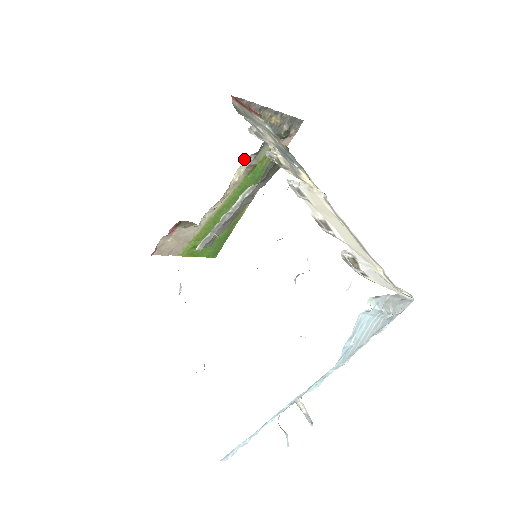
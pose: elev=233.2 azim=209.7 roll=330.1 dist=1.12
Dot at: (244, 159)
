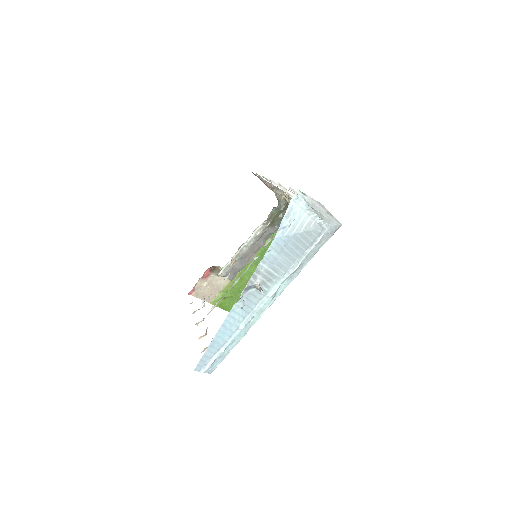
Dot at: occluded
